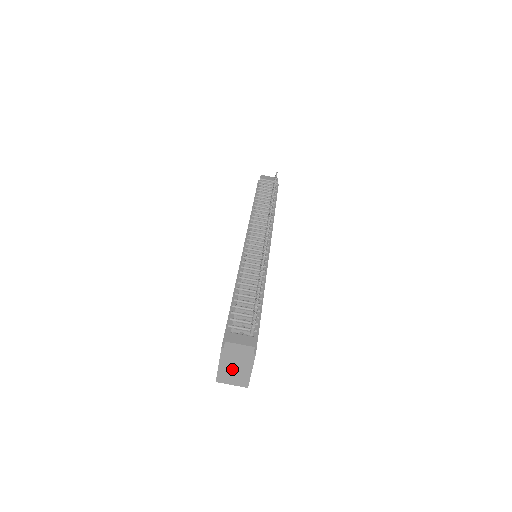
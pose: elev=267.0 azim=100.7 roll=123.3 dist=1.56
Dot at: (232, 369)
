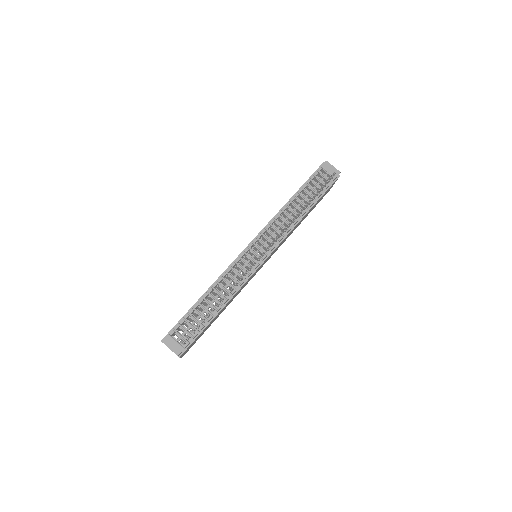
Dot at: occluded
